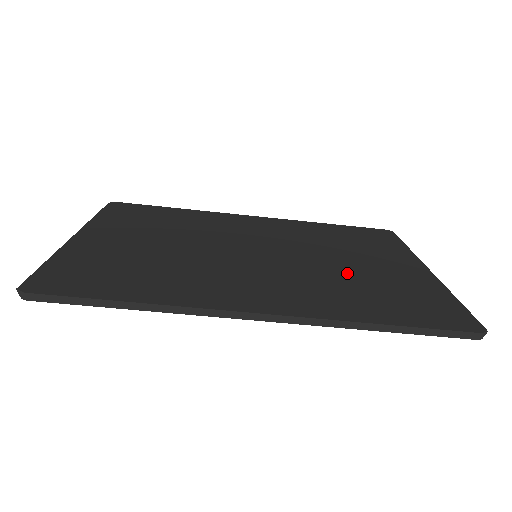
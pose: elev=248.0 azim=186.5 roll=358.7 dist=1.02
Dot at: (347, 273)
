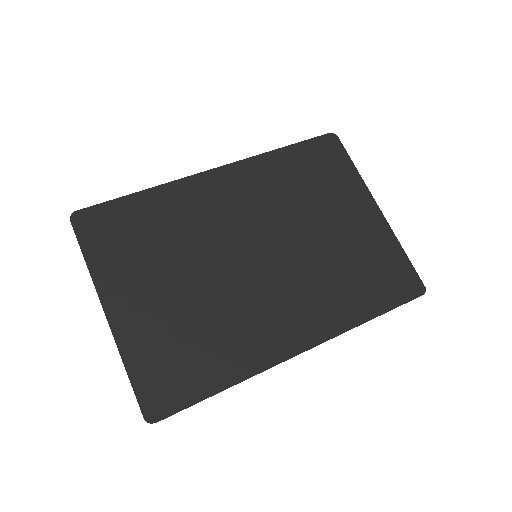
Dot at: (330, 253)
